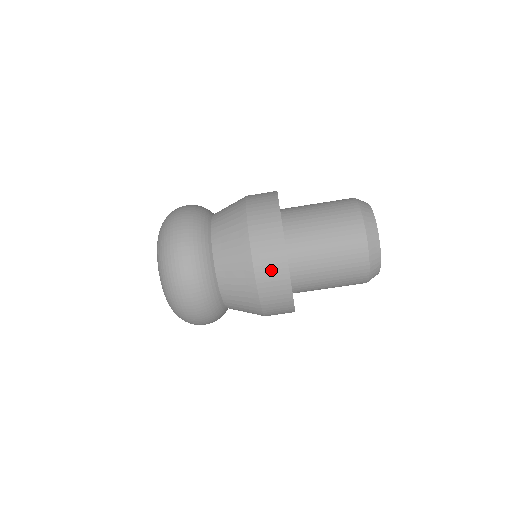
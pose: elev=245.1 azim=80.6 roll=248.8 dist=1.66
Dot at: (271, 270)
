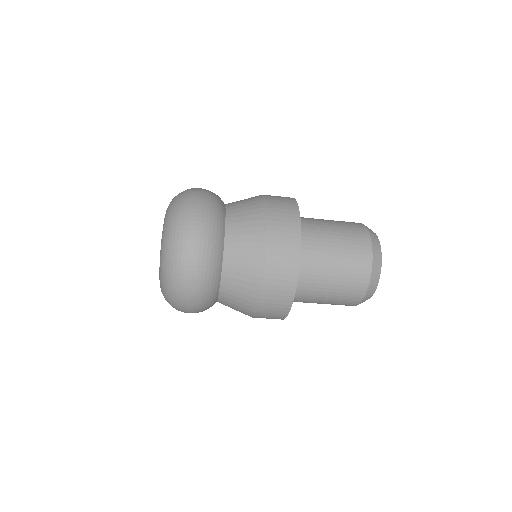
Dot at: (271, 315)
